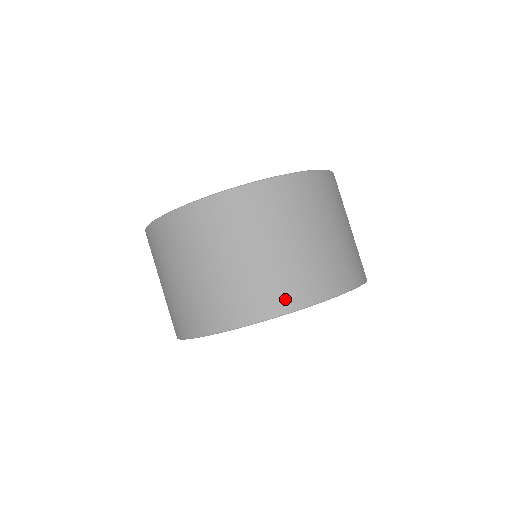
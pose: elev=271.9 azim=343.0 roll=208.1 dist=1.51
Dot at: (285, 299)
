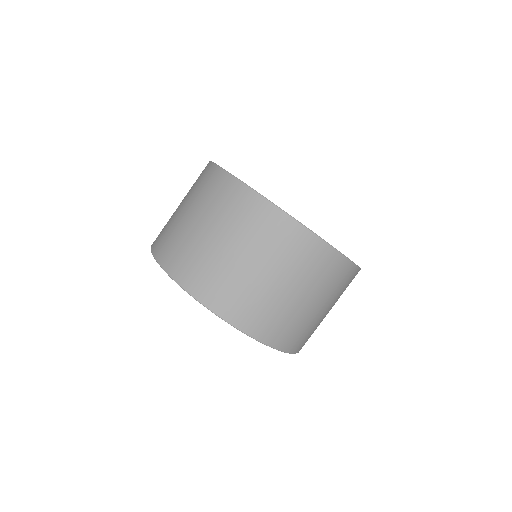
Dot at: (279, 338)
